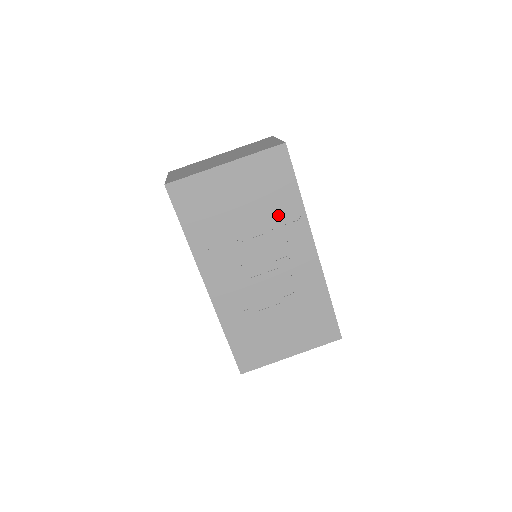
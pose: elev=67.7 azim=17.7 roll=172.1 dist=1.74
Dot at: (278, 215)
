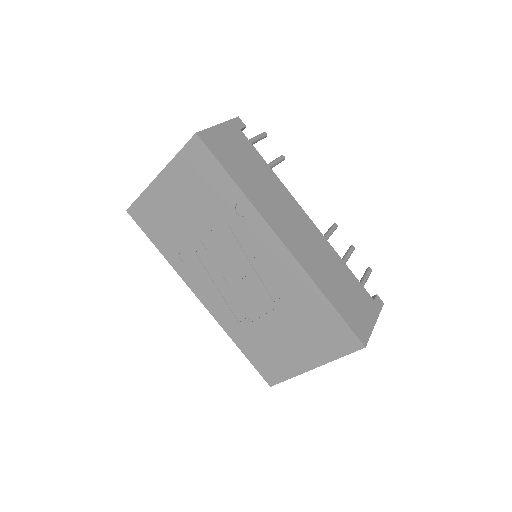
Dot at: (226, 213)
